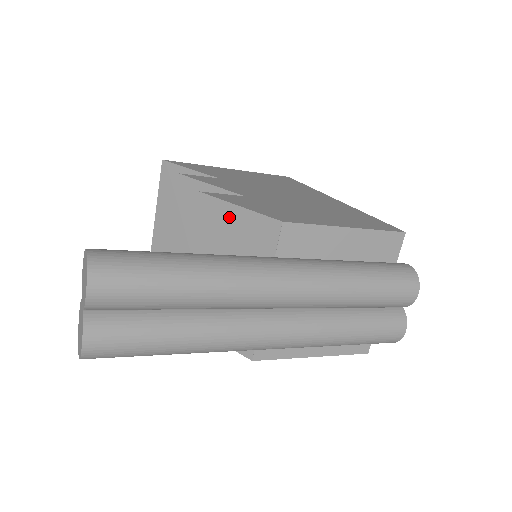
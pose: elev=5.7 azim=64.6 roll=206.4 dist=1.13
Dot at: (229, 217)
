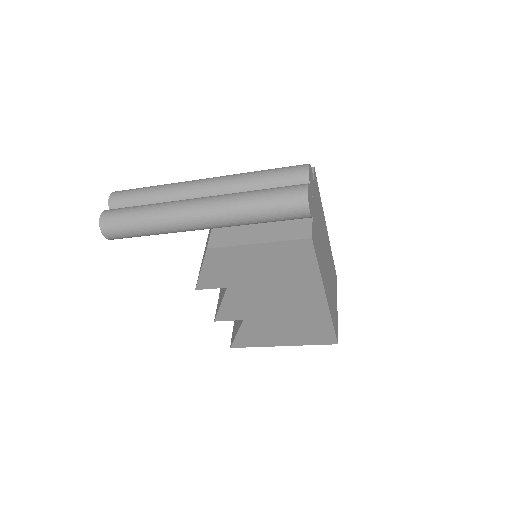
Dot at: occluded
